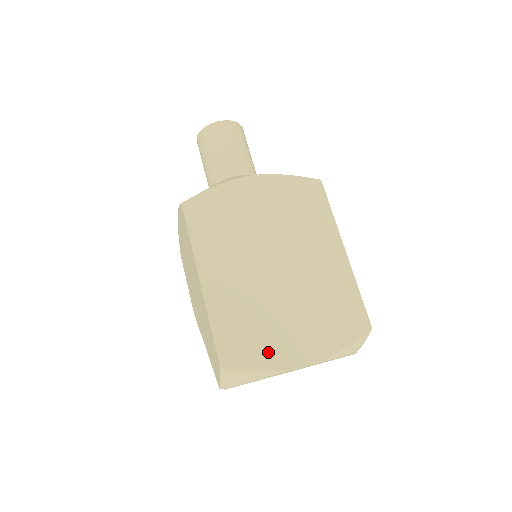
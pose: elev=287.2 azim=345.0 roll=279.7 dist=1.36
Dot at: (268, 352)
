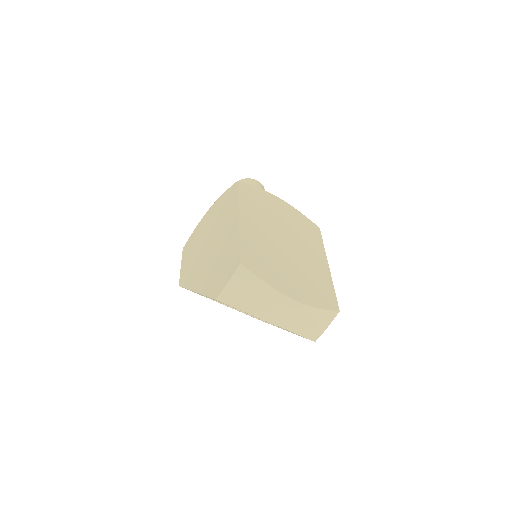
Dot at: (273, 277)
